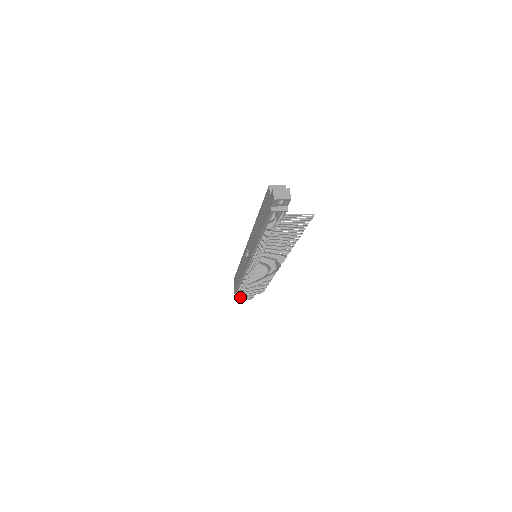
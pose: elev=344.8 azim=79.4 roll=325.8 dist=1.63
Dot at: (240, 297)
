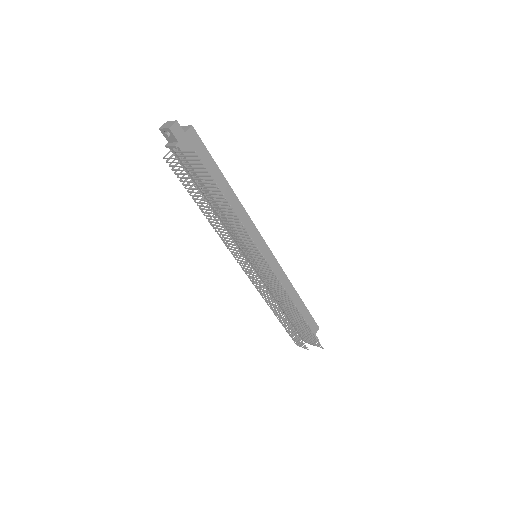
Dot at: (292, 338)
